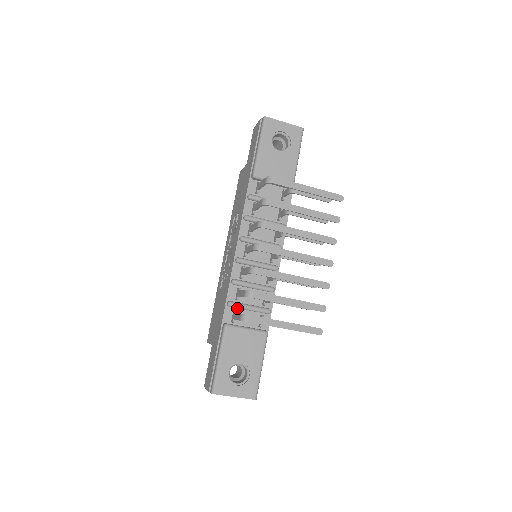
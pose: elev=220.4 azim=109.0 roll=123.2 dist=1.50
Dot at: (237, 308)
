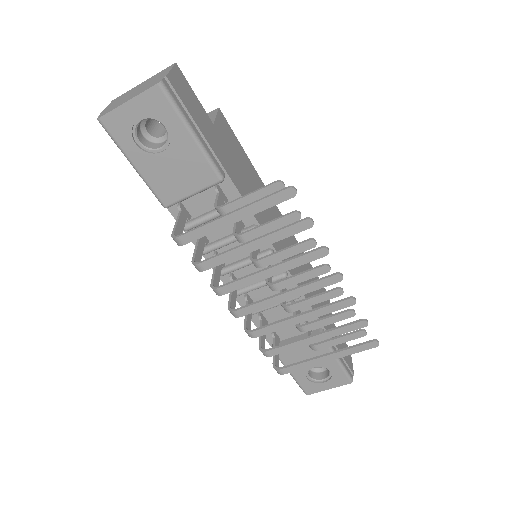
Dot at: occluded
